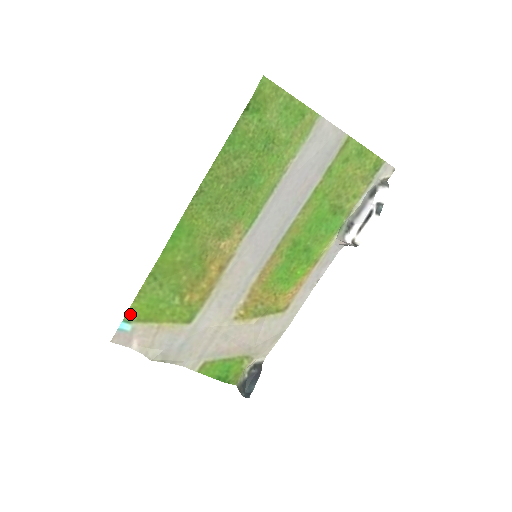
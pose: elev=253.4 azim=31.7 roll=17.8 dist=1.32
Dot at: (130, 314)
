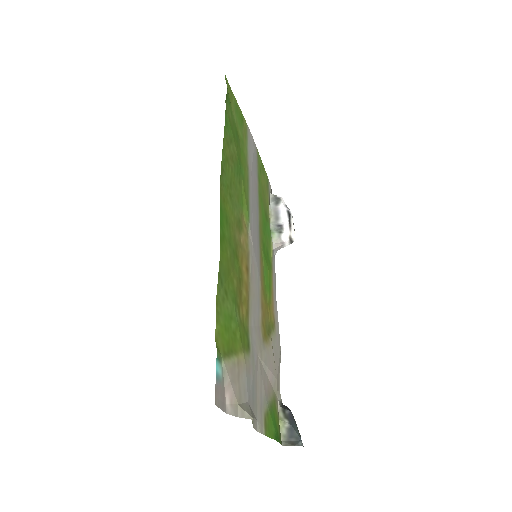
Dot at: (217, 345)
